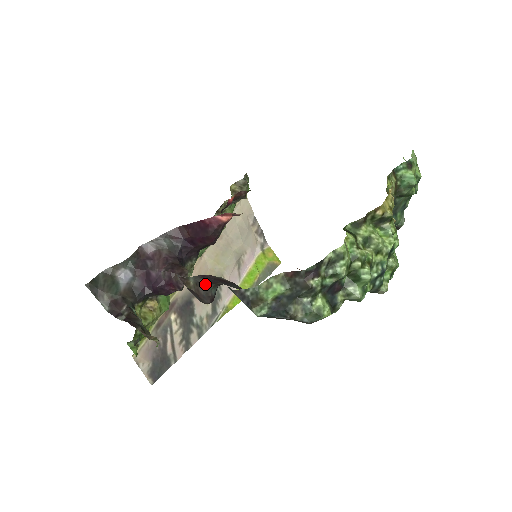
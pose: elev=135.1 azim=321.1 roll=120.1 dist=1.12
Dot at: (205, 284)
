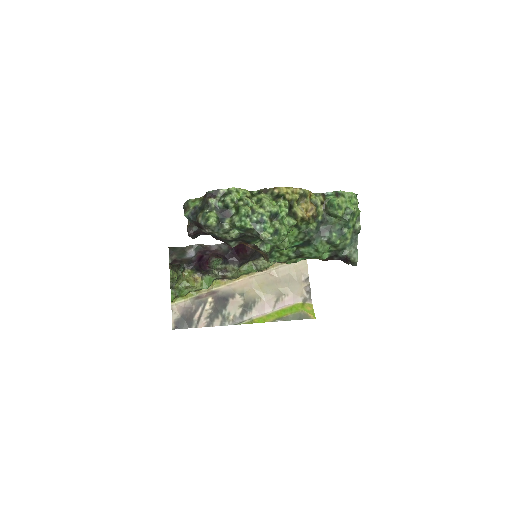
Dot at: (192, 223)
